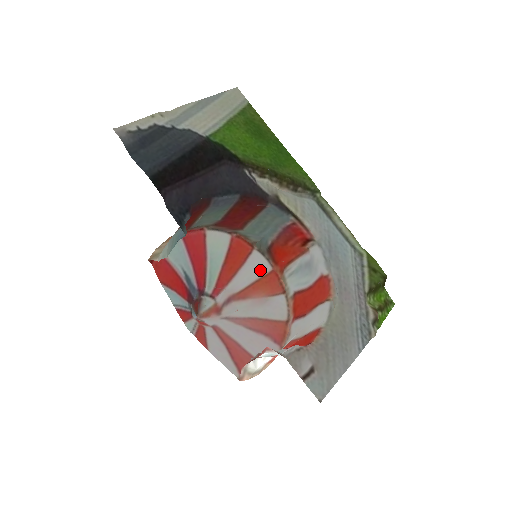
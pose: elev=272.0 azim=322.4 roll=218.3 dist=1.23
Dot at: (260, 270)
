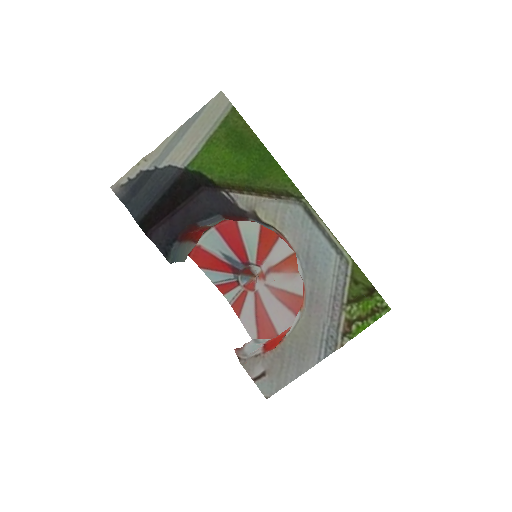
Dot at: (290, 248)
